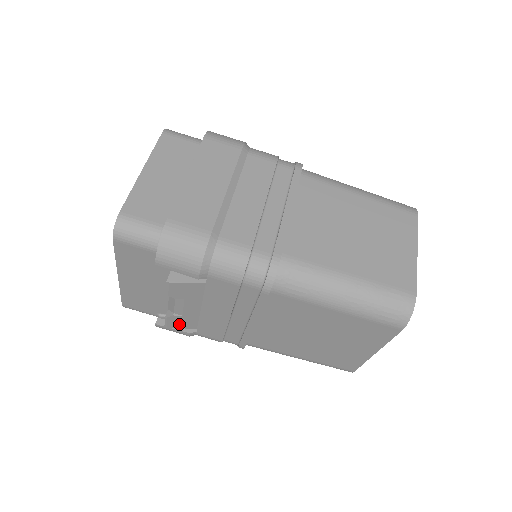
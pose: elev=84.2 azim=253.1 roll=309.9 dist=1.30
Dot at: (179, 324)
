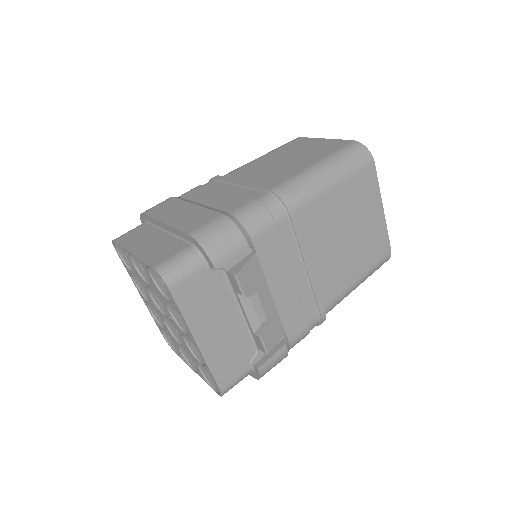
Dot at: (272, 338)
